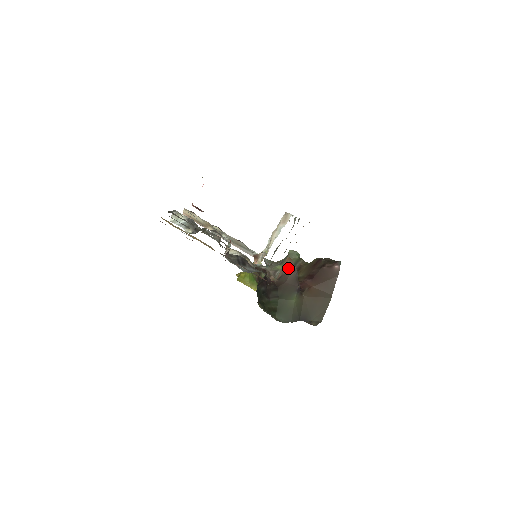
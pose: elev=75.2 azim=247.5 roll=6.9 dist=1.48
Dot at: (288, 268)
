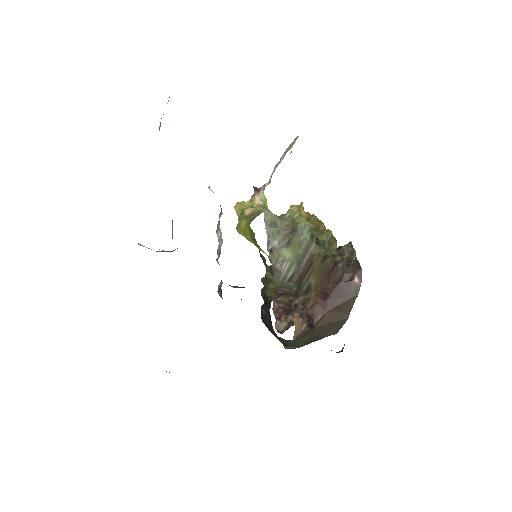
Dot at: (296, 336)
